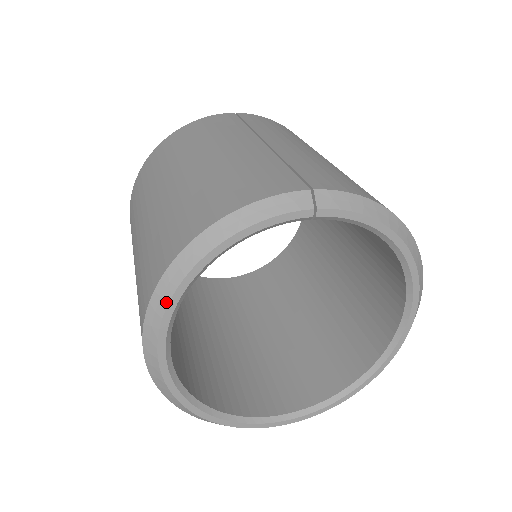
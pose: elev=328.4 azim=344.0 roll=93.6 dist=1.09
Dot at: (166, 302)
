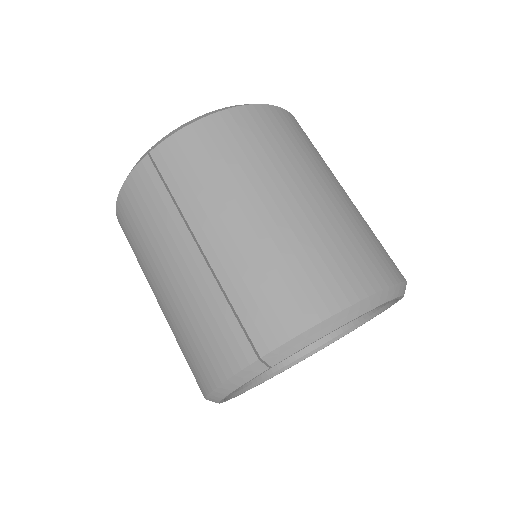
Dot at: occluded
